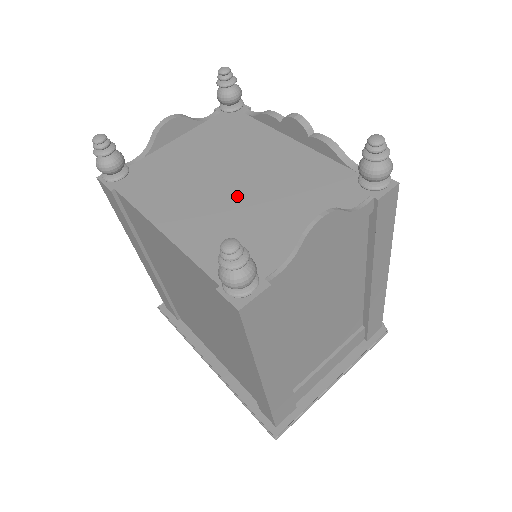
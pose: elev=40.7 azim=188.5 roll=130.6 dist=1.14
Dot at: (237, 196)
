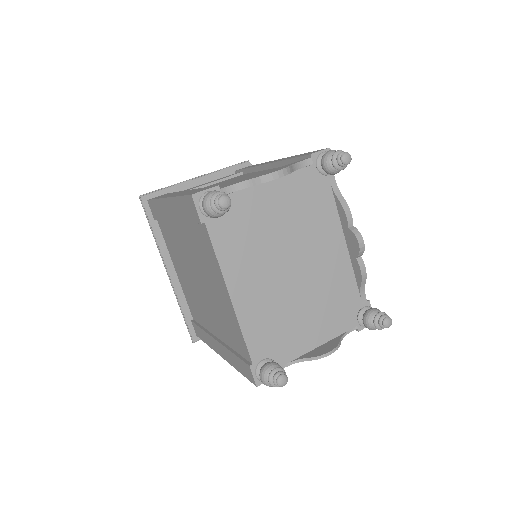
Dot at: (289, 285)
